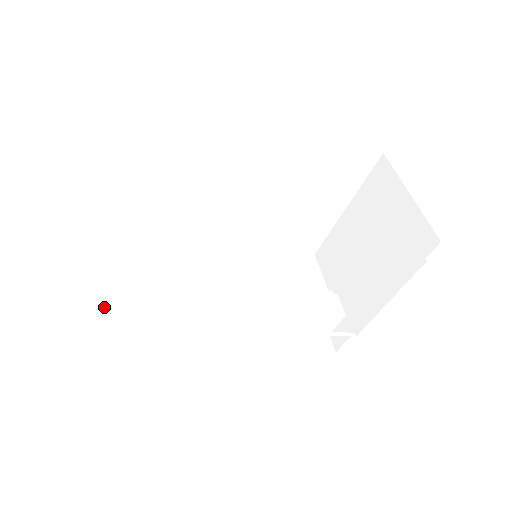
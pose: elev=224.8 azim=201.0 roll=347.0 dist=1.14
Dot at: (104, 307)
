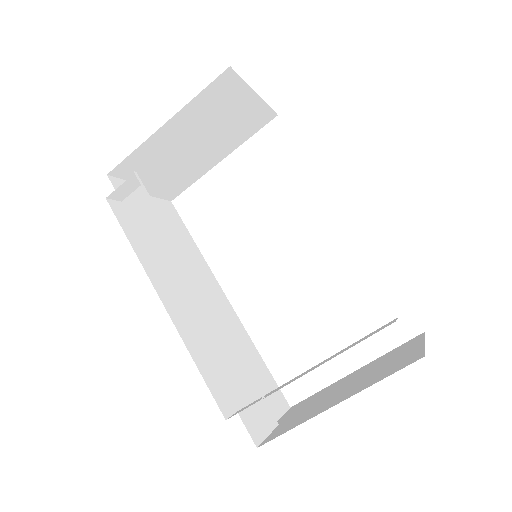
Dot at: occluded
